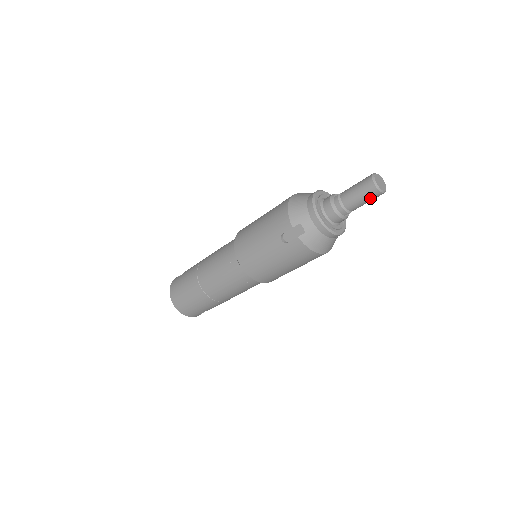
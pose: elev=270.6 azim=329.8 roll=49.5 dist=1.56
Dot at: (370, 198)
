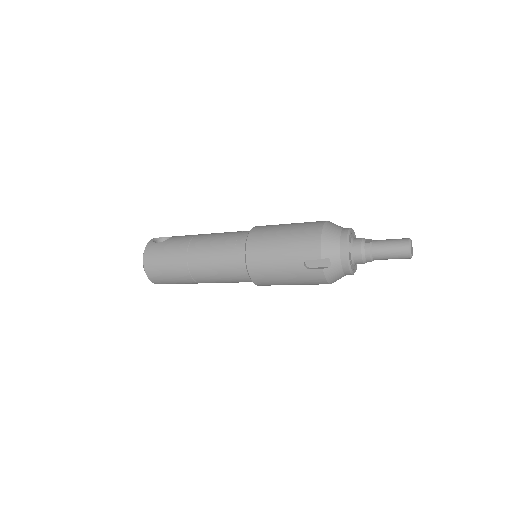
Dot at: (398, 258)
